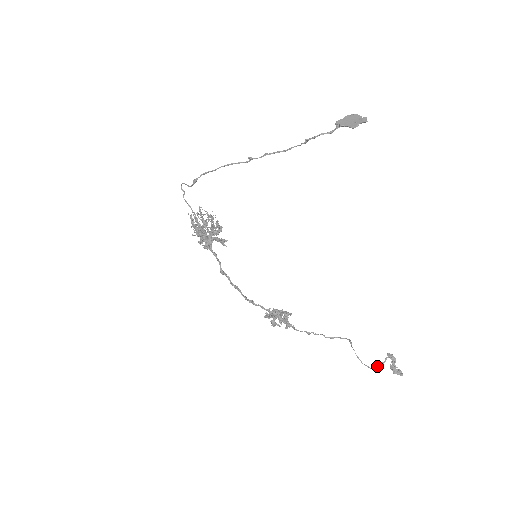
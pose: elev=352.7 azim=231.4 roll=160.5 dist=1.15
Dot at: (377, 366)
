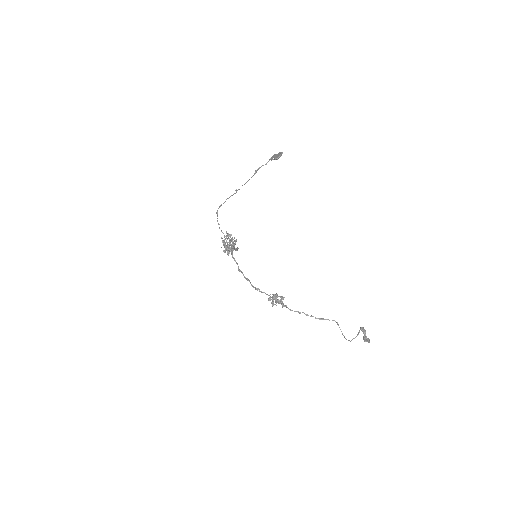
Dot at: (354, 338)
